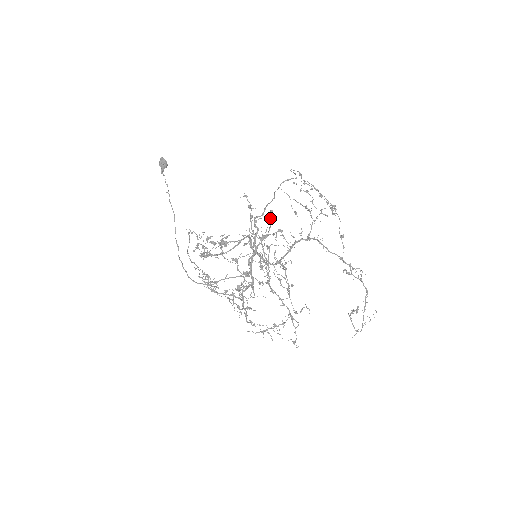
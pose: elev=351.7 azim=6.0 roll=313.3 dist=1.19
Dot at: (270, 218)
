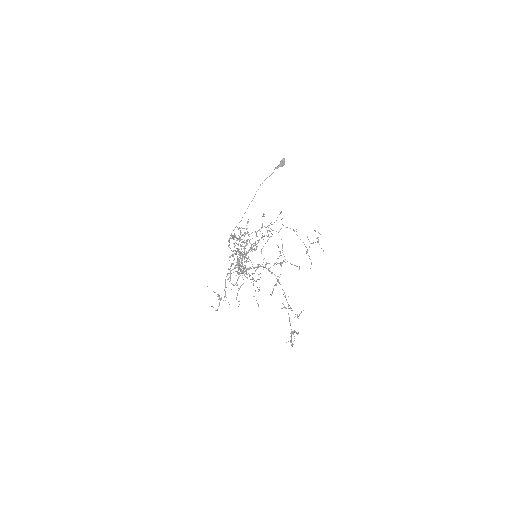
Dot at: (244, 243)
